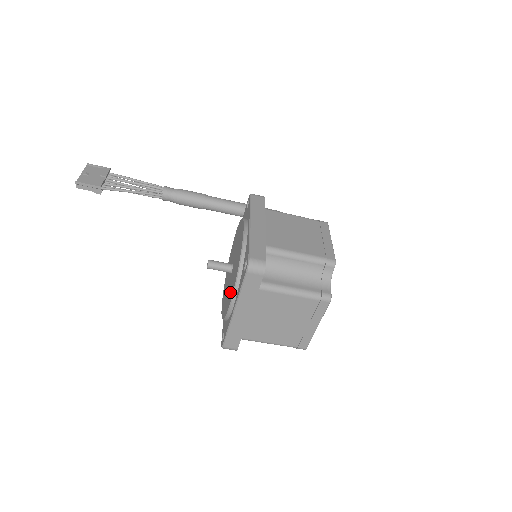
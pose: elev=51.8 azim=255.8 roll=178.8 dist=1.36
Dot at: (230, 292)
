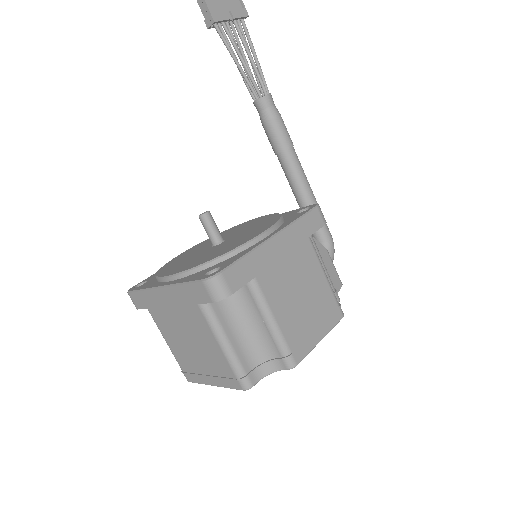
Dot at: (184, 264)
